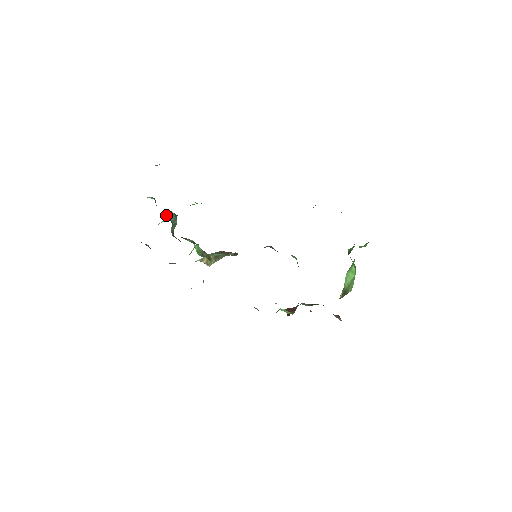
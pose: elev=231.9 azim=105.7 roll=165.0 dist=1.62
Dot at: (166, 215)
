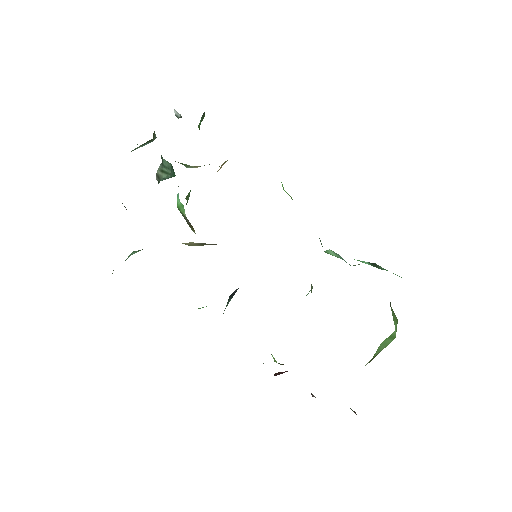
Dot at: occluded
